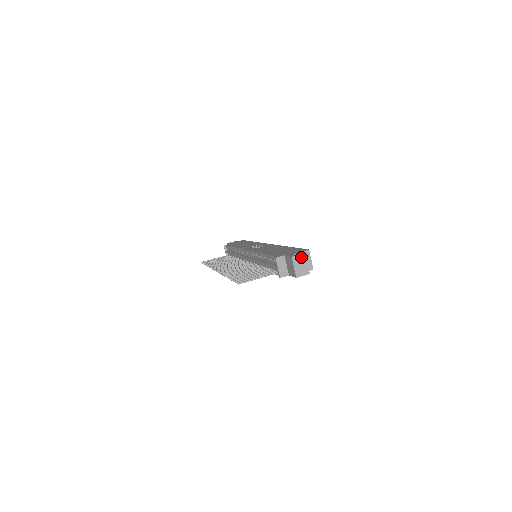
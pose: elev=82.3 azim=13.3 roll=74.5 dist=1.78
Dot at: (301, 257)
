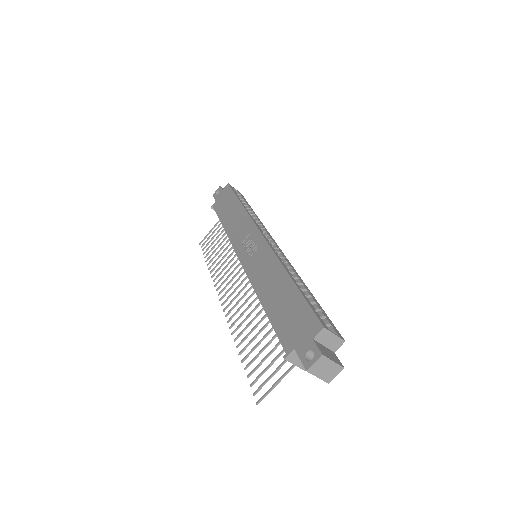
Dot at: (319, 362)
